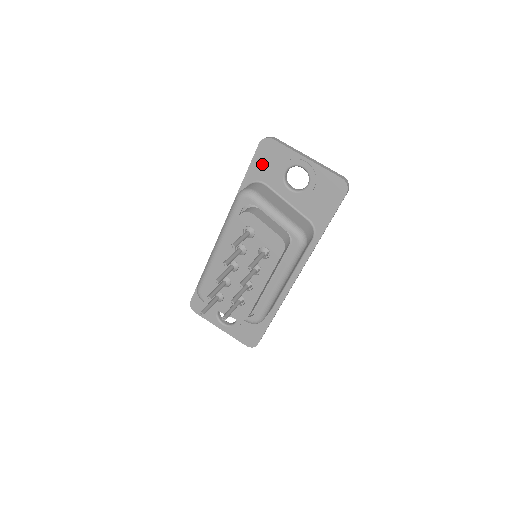
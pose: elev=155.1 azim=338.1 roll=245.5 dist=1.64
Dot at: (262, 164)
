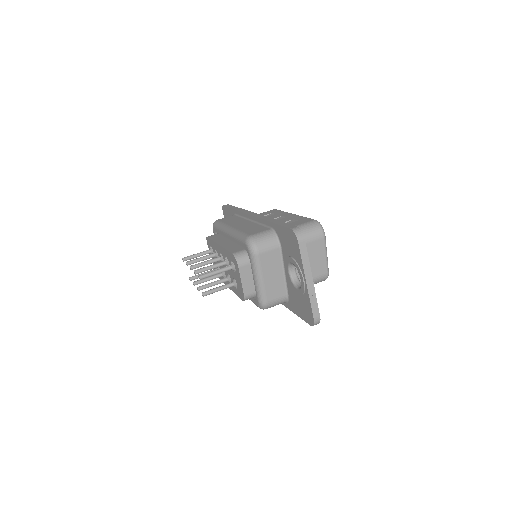
Dot at: (286, 238)
